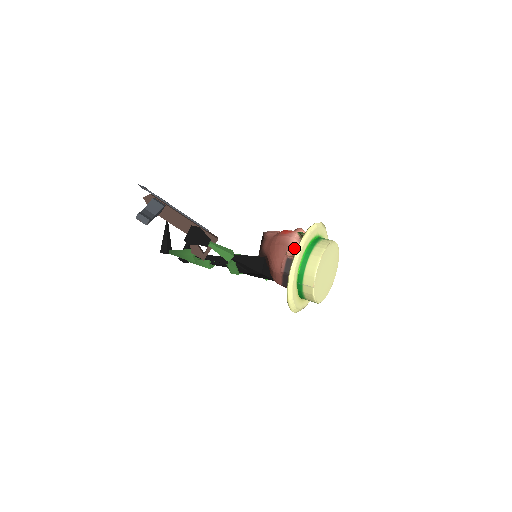
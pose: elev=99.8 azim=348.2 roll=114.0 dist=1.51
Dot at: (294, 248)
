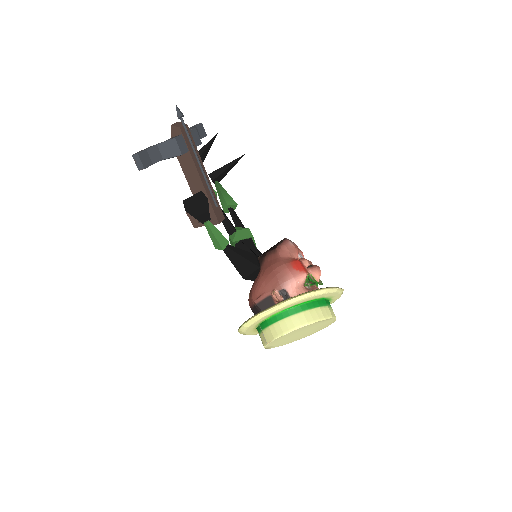
Dot at: (285, 293)
